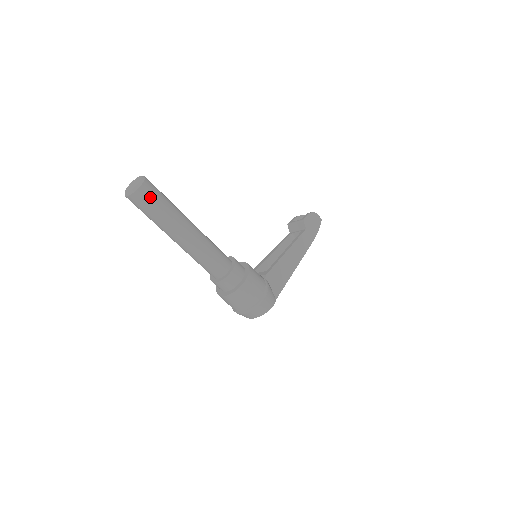
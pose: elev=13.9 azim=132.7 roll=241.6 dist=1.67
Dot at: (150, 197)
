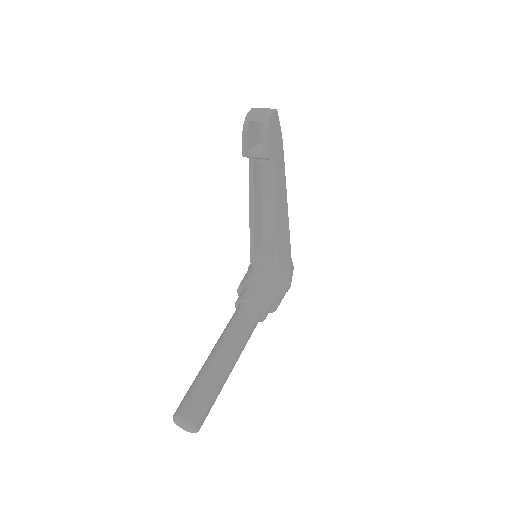
Dot at: occluded
